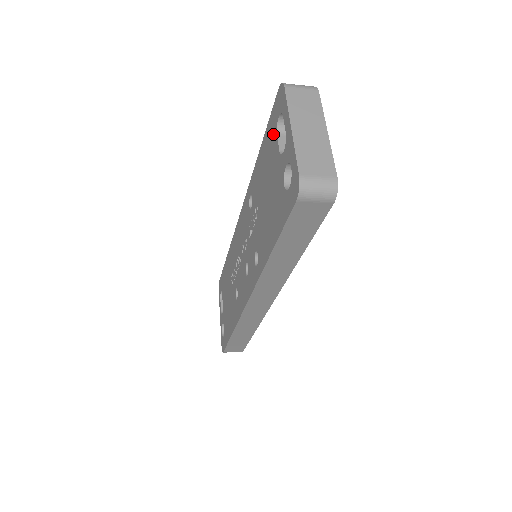
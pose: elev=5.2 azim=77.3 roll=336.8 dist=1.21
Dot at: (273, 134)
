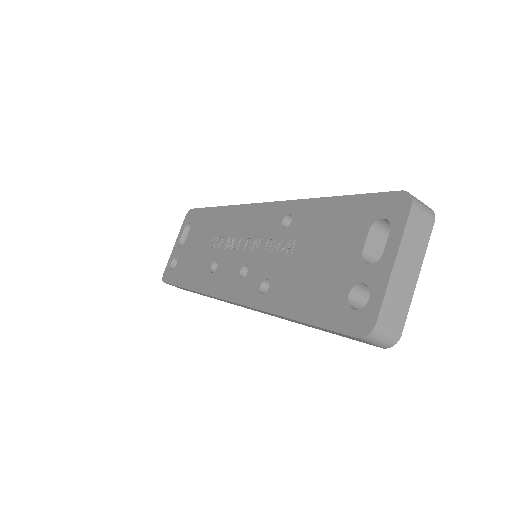
Dot at: (364, 220)
